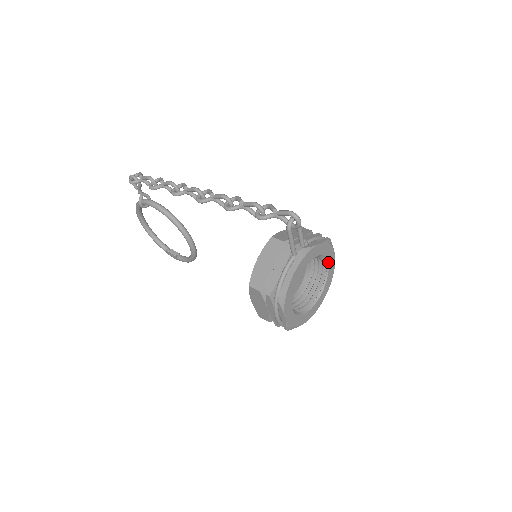
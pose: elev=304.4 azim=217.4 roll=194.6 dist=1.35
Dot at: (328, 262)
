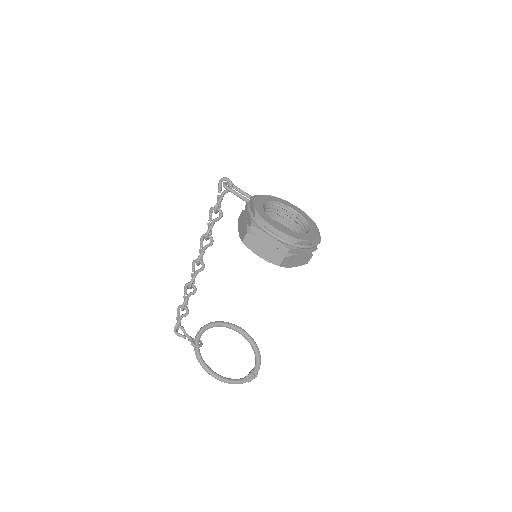
Dot at: (292, 208)
